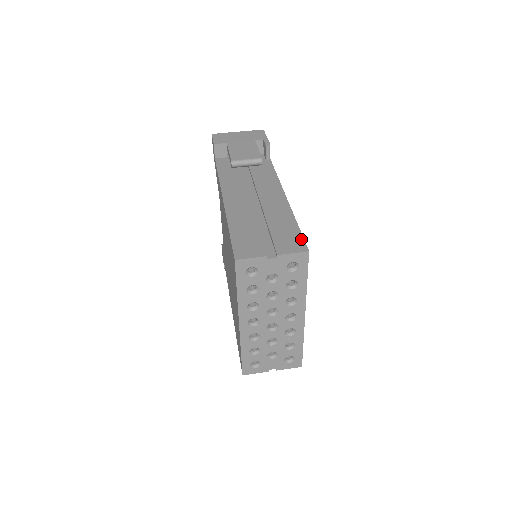
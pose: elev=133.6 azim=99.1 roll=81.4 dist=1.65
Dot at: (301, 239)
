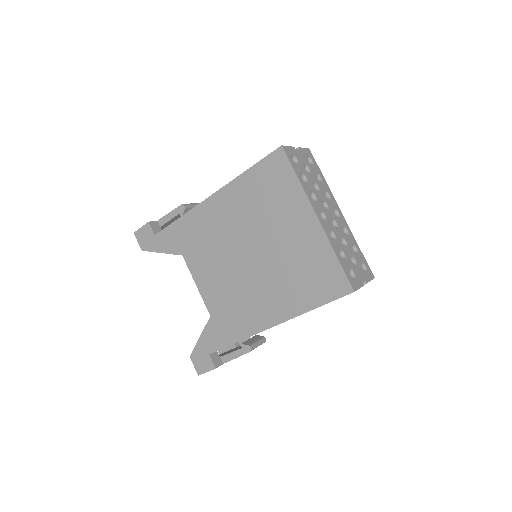
Dot at: occluded
